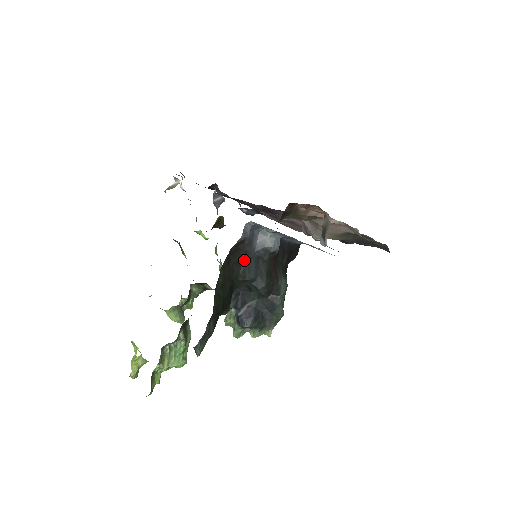
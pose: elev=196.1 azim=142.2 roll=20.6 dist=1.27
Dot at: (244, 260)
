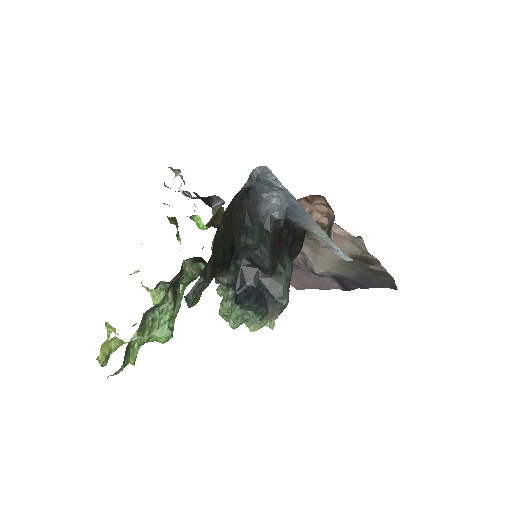
Dot at: (247, 222)
